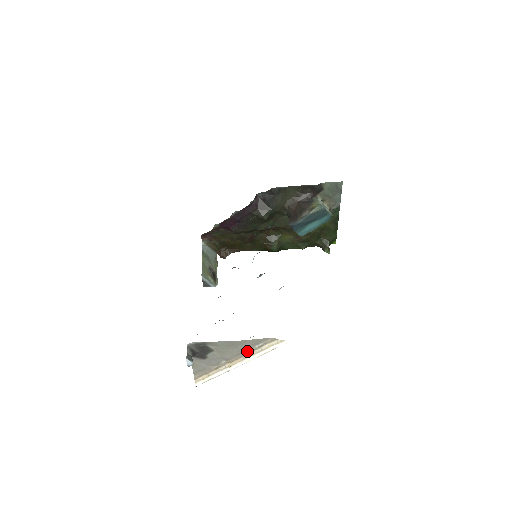
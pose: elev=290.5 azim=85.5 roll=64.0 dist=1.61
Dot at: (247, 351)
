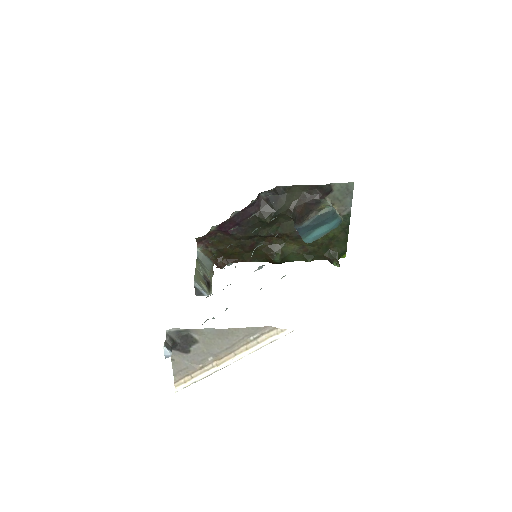
Dot at: (240, 344)
